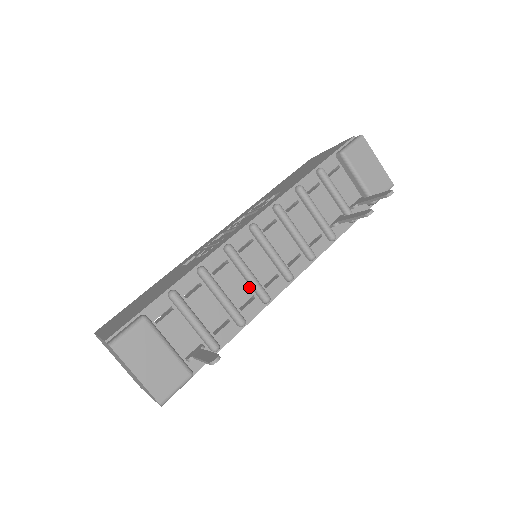
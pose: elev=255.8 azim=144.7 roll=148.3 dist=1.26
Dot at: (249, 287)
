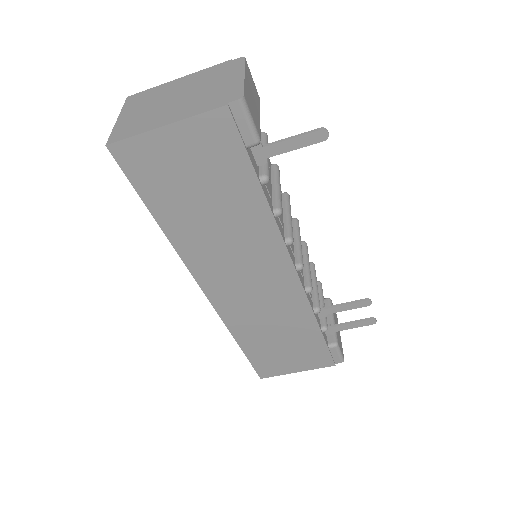
Dot at: (283, 222)
